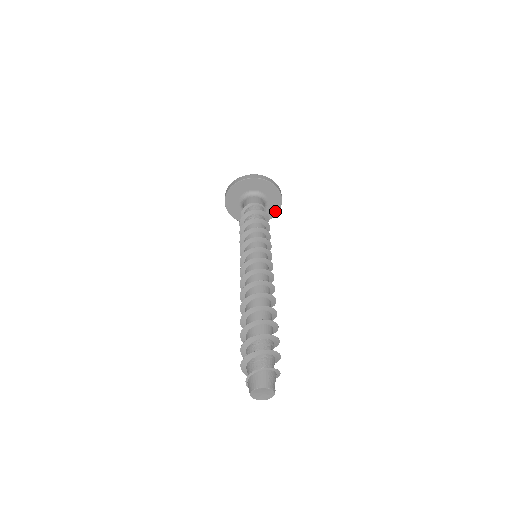
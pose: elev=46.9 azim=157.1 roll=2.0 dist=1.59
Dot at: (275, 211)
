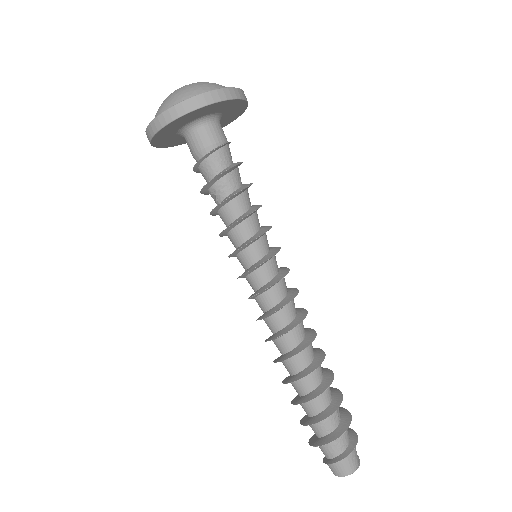
Dot at: (238, 114)
